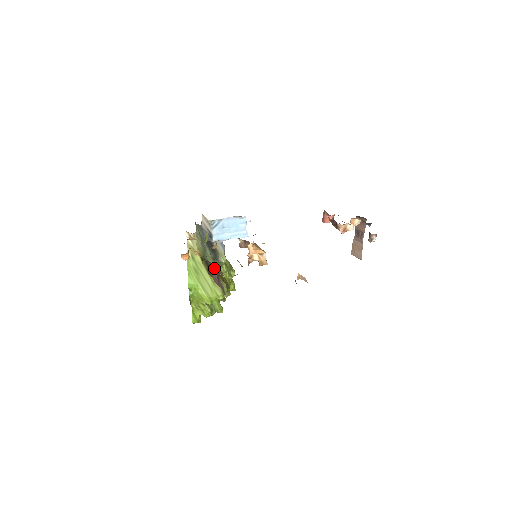
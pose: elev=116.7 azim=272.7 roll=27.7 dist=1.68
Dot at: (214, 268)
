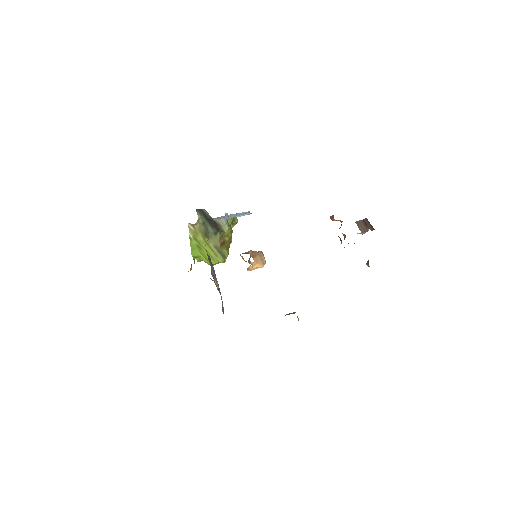
Dot at: (216, 242)
